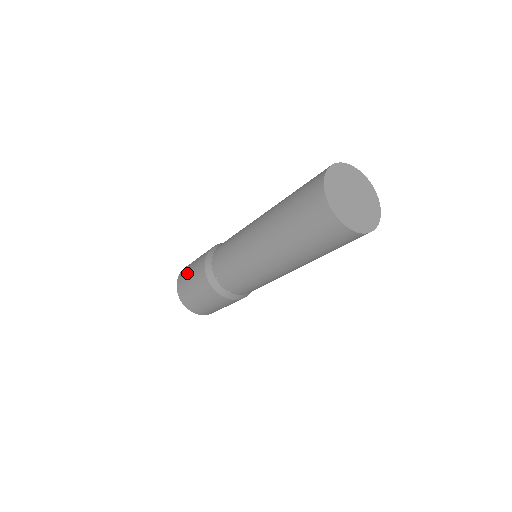
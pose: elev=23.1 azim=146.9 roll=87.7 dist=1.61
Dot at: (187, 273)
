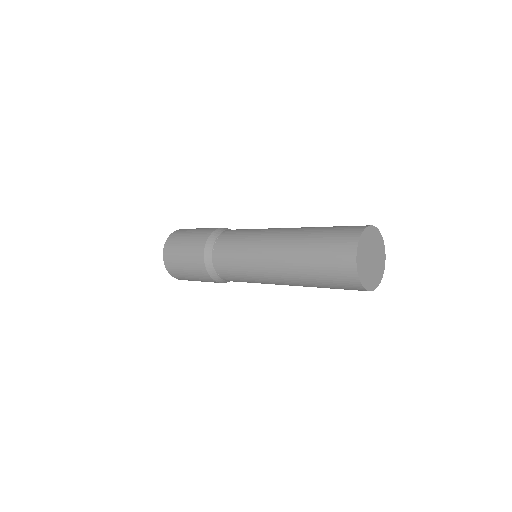
Dot at: (180, 266)
